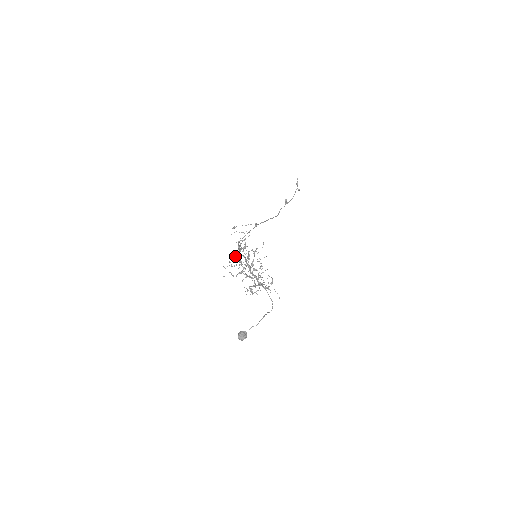
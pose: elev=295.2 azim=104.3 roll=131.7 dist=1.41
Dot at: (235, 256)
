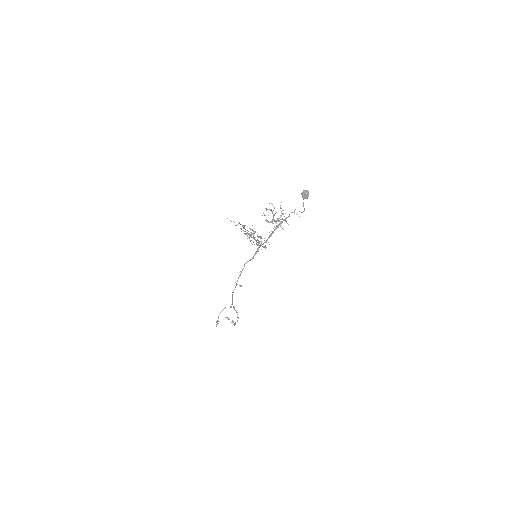
Dot at: (244, 233)
